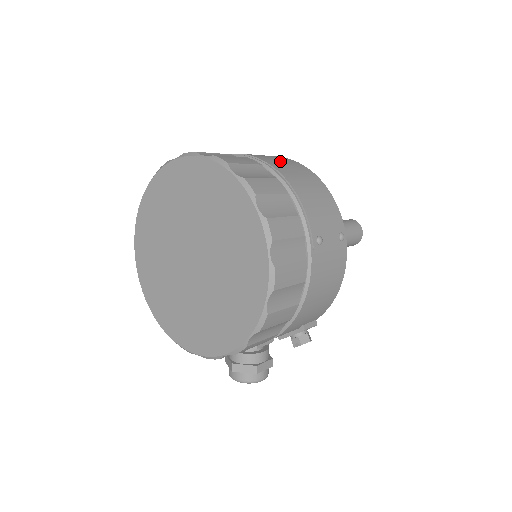
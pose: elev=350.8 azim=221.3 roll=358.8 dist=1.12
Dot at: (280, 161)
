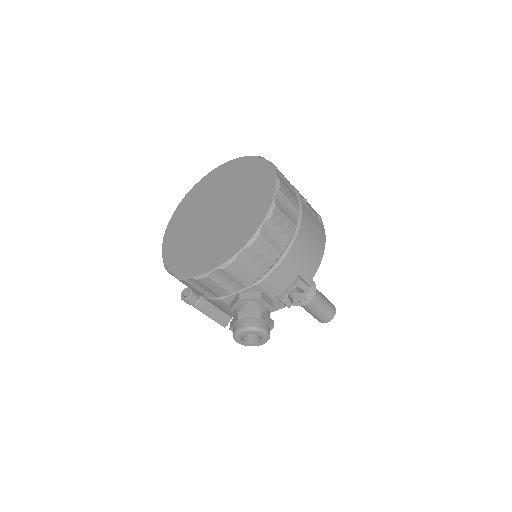
Dot at: occluded
